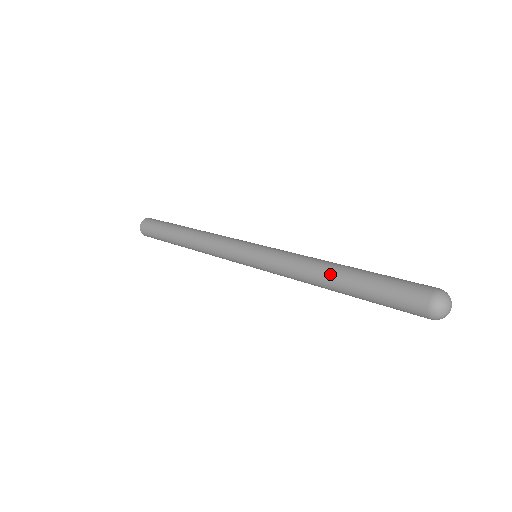
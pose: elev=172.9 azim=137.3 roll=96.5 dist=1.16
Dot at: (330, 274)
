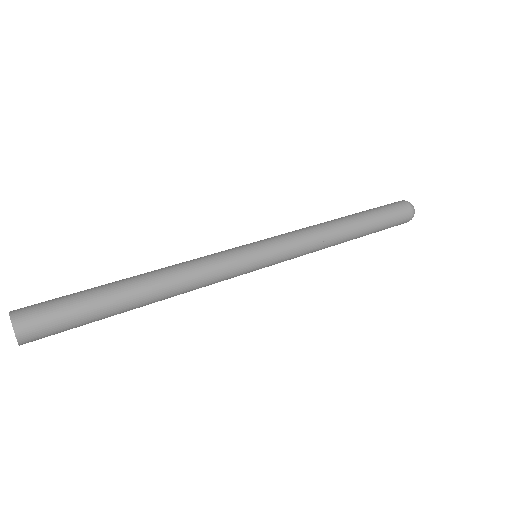
Dot at: (343, 220)
